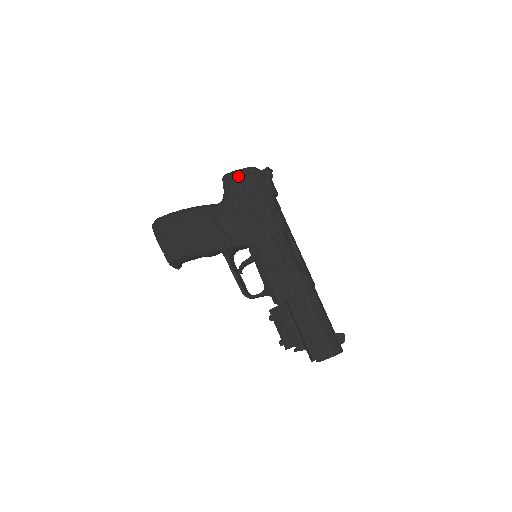
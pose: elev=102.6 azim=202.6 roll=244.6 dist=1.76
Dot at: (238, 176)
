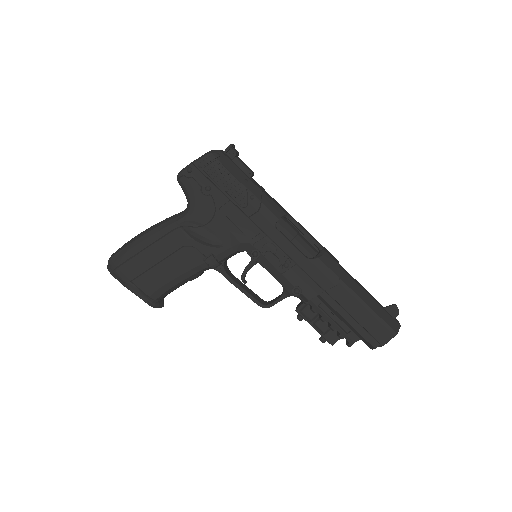
Dot at: (198, 169)
